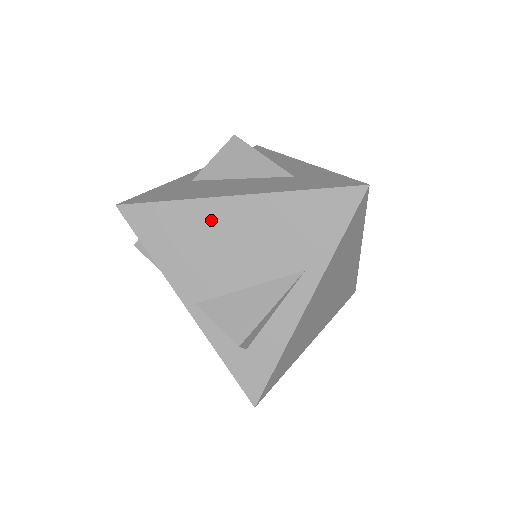
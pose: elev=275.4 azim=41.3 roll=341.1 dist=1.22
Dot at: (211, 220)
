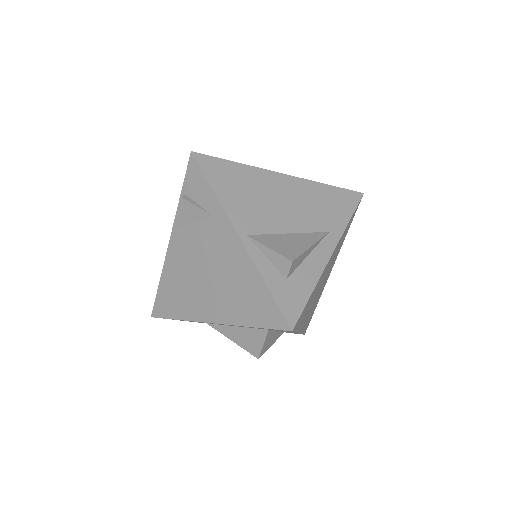
Dot at: (264, 182)
